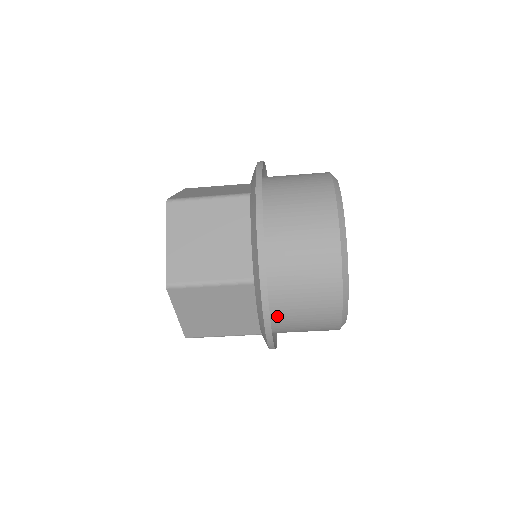
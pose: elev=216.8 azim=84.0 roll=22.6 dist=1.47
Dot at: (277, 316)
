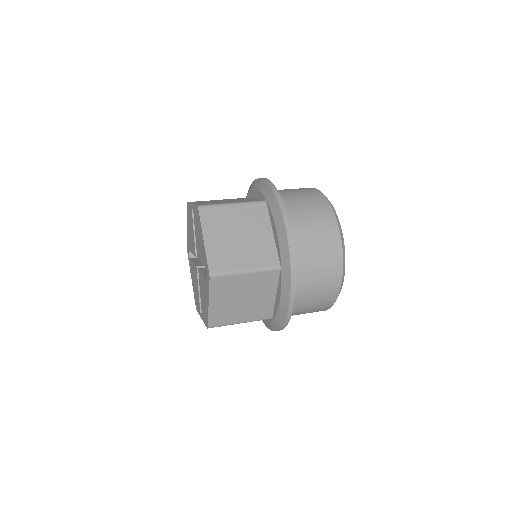
Dot at: occluded
